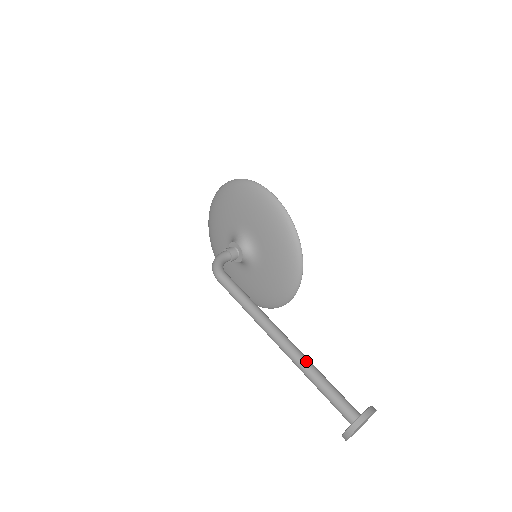
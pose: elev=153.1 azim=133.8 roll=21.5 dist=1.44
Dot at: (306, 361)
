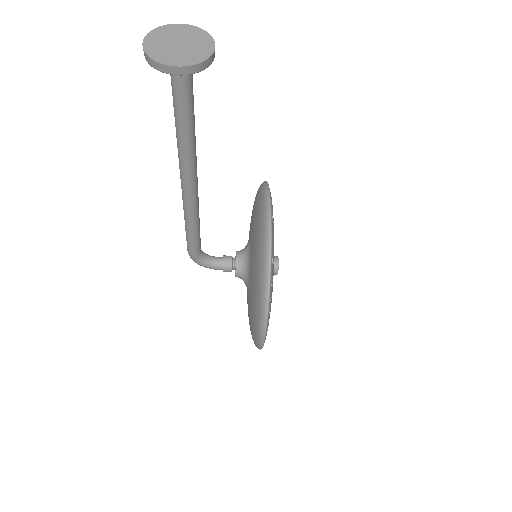
Dot at: occluded
